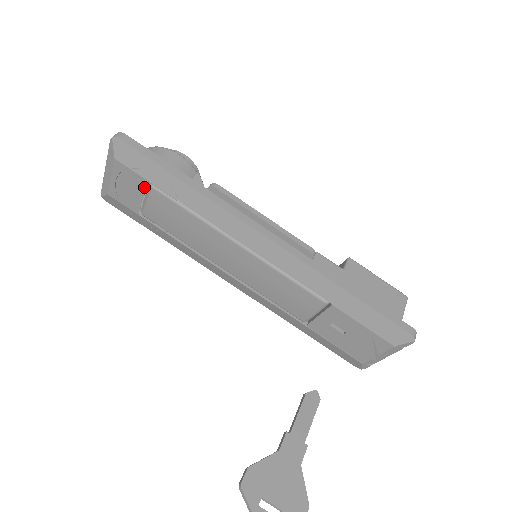
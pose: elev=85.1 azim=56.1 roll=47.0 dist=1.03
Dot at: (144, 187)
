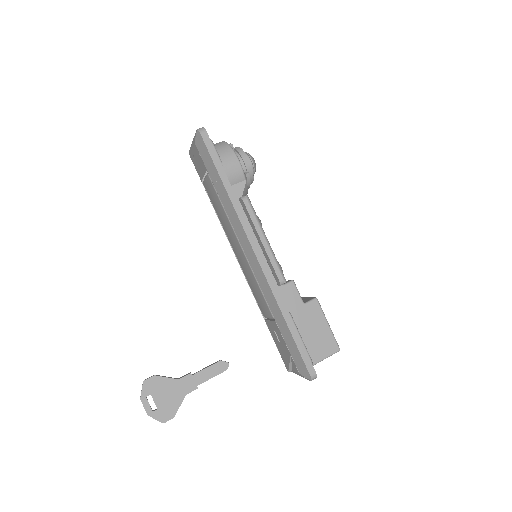
Dot at: (205, 171)
